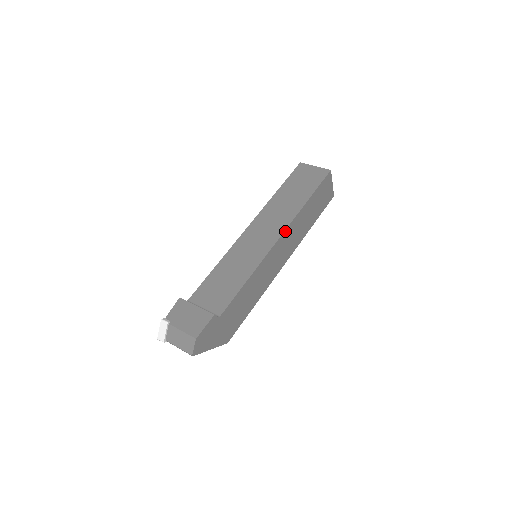
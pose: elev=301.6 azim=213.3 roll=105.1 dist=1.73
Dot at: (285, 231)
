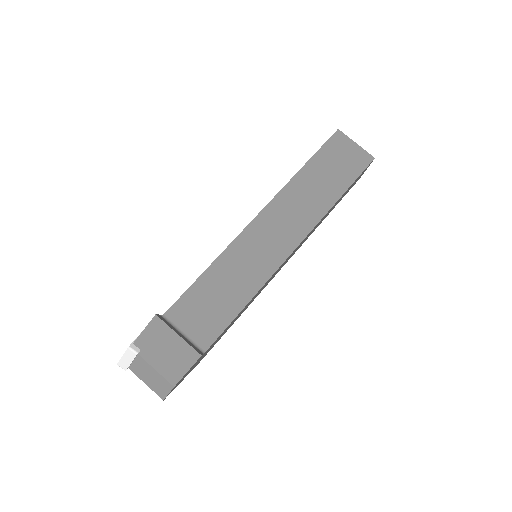
Dot at: (303, 239)
